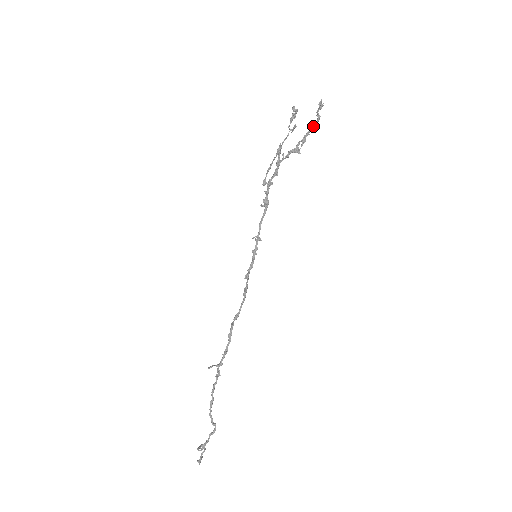
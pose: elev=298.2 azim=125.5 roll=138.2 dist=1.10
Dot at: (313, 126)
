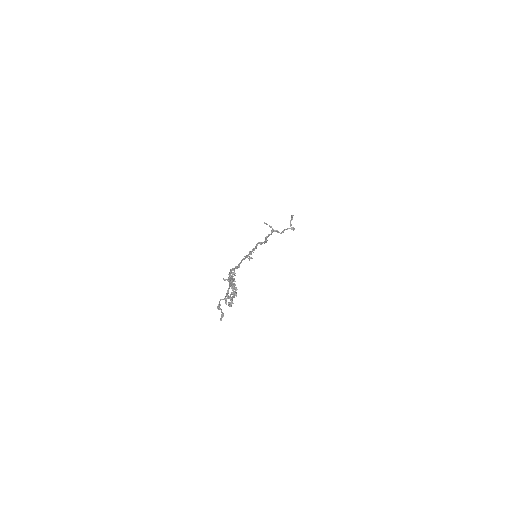
Dot at: (236, 294)
